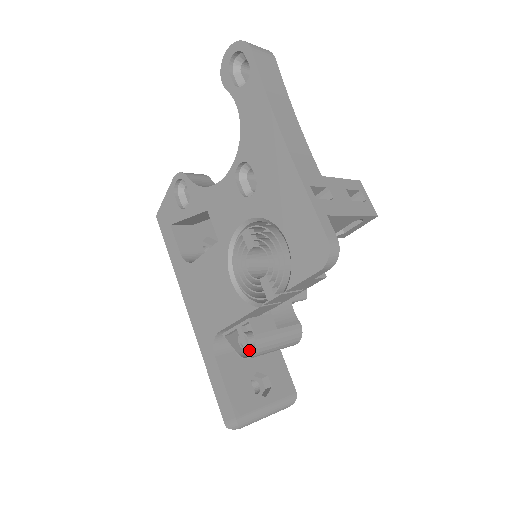
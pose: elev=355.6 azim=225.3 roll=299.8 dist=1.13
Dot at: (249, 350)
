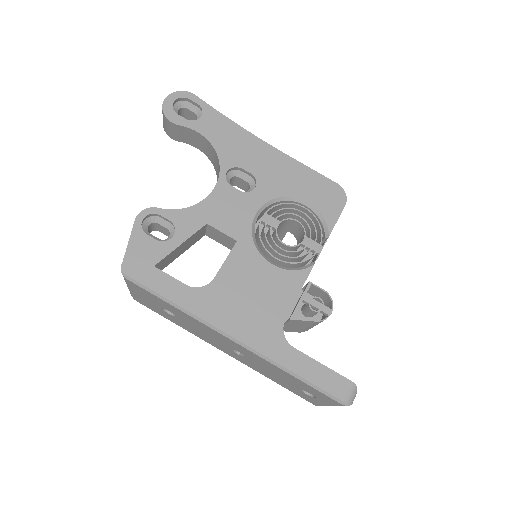
Dot at: occluded
